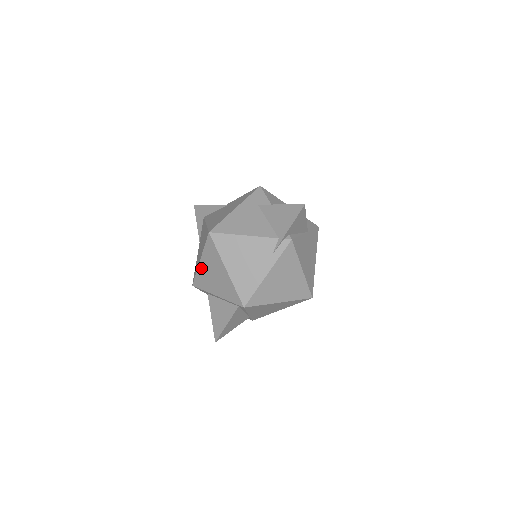
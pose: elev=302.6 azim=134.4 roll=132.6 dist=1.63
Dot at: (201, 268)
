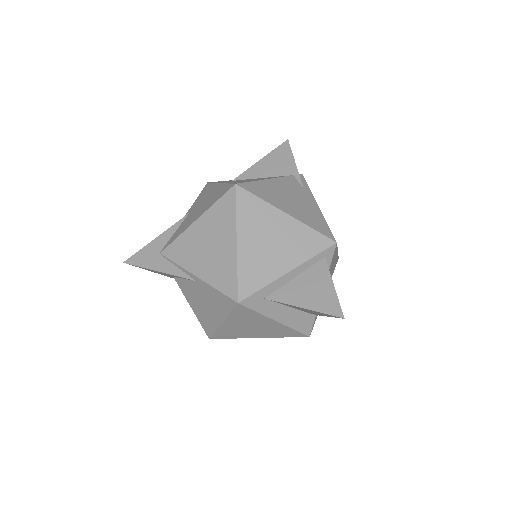
Dot at: (244, 253)
